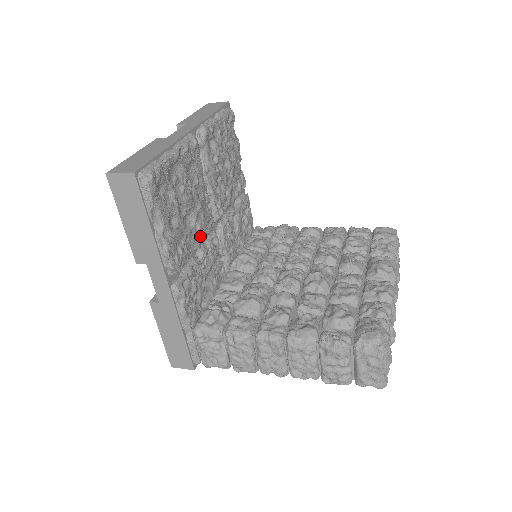
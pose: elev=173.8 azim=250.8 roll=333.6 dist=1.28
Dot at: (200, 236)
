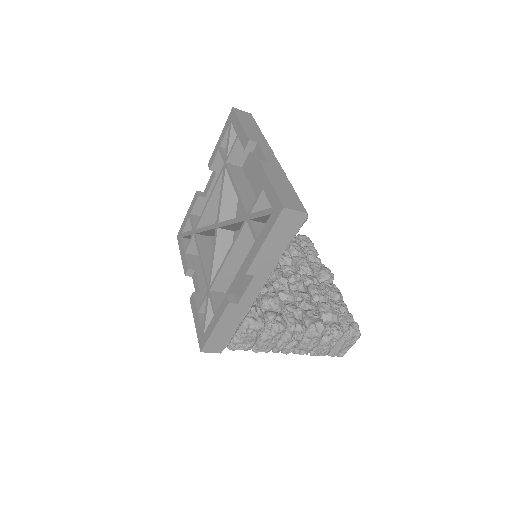
Dot at: occluded
